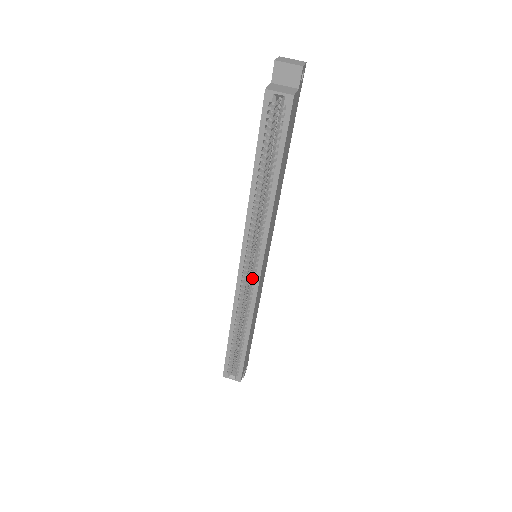
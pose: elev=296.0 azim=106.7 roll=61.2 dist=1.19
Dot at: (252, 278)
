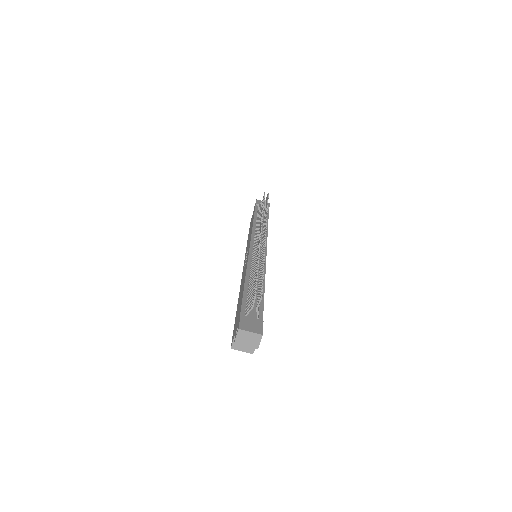
Dot at: occluded
